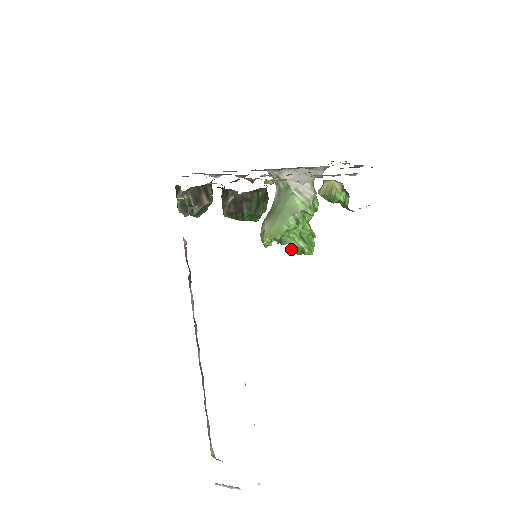
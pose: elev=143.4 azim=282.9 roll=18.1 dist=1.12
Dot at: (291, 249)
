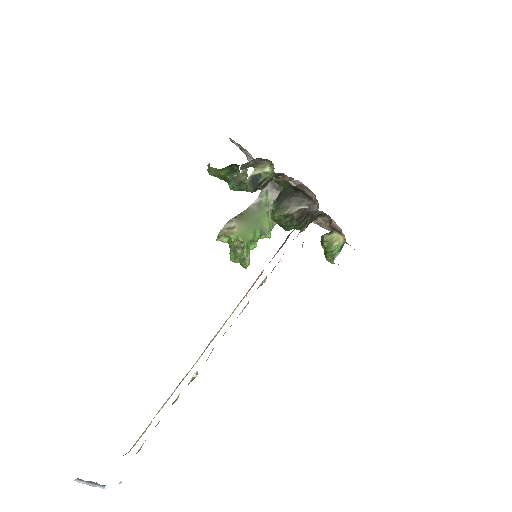
Dot at: (241, 256)
